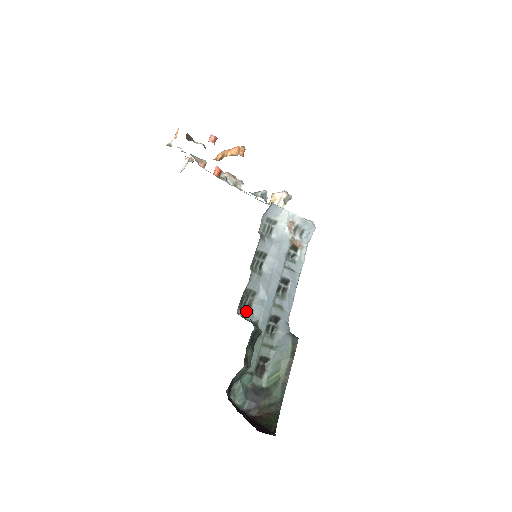
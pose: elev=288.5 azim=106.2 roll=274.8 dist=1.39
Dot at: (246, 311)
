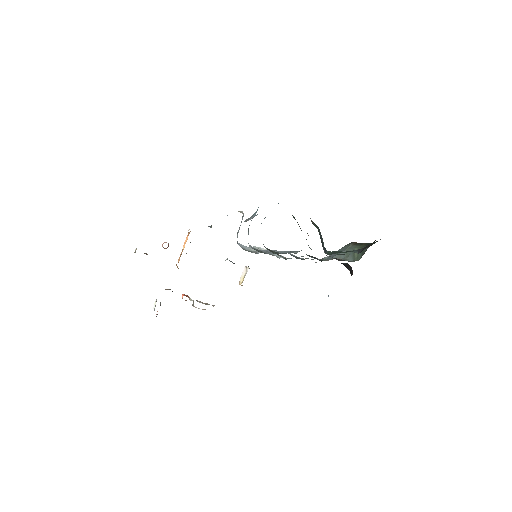
Dot at: occluded
